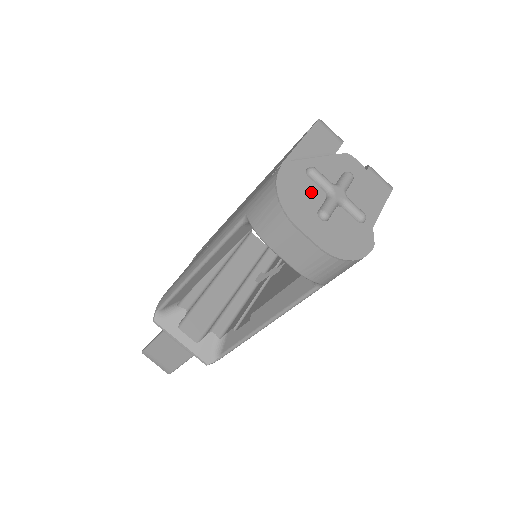
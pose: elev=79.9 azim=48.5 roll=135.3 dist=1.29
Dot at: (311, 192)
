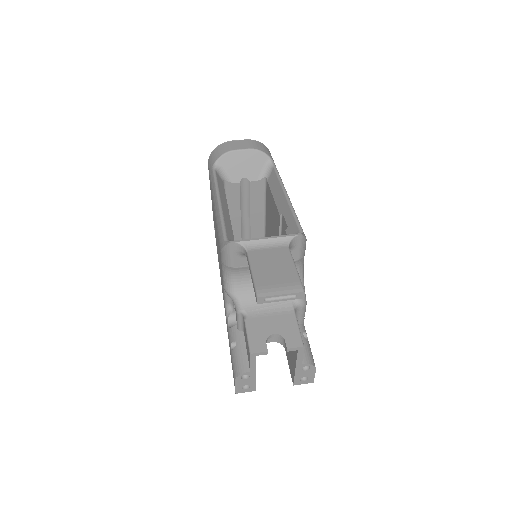
Dot at: occluded
